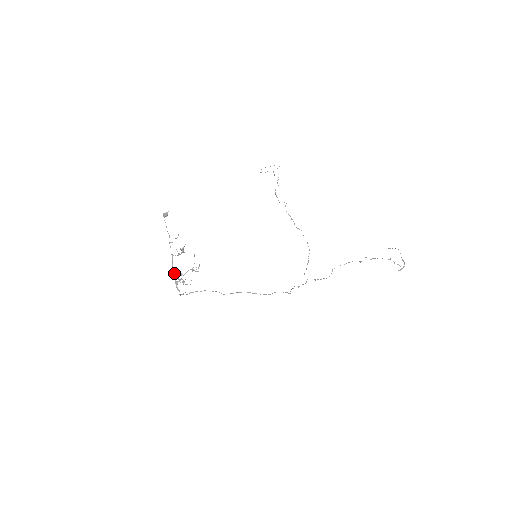
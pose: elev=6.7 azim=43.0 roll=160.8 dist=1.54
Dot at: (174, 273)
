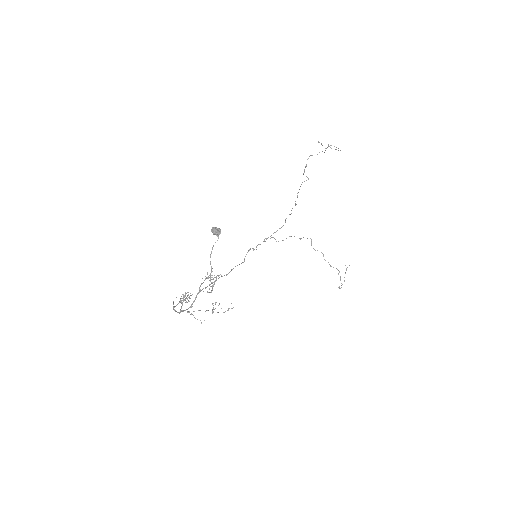
Dot at: (190, 307)
